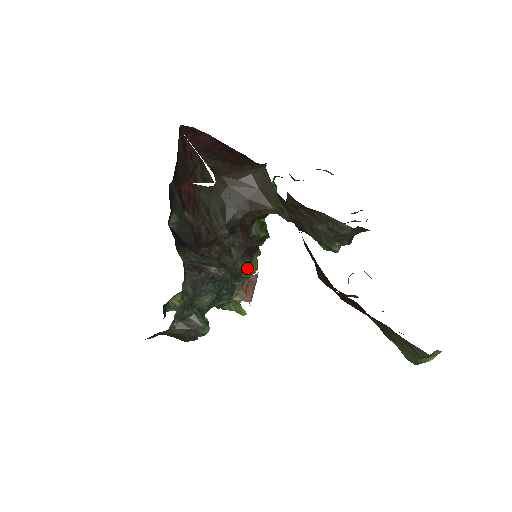
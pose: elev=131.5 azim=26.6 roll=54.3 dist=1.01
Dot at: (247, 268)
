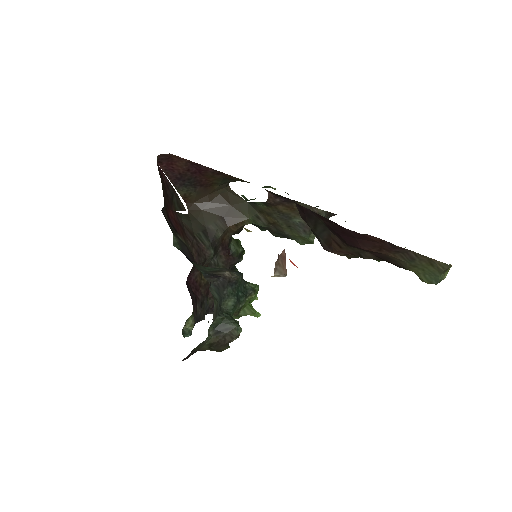
Dot at: occluded
